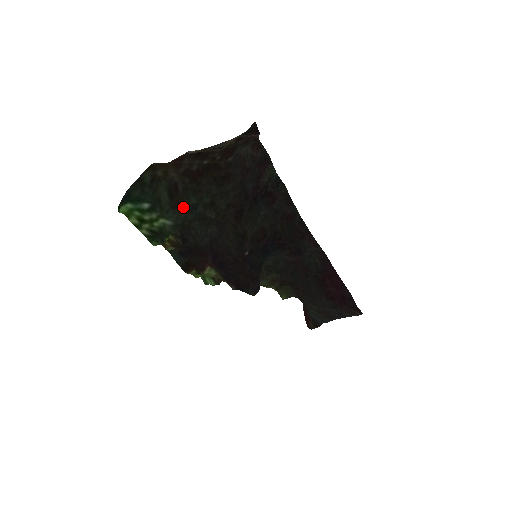
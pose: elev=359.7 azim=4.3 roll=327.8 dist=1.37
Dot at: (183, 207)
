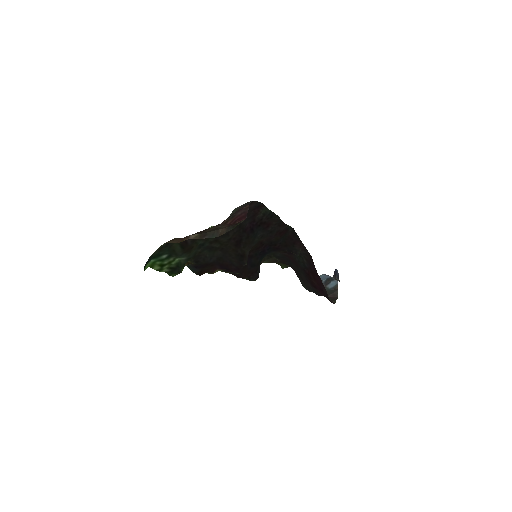
Dot at: (193, 249)
